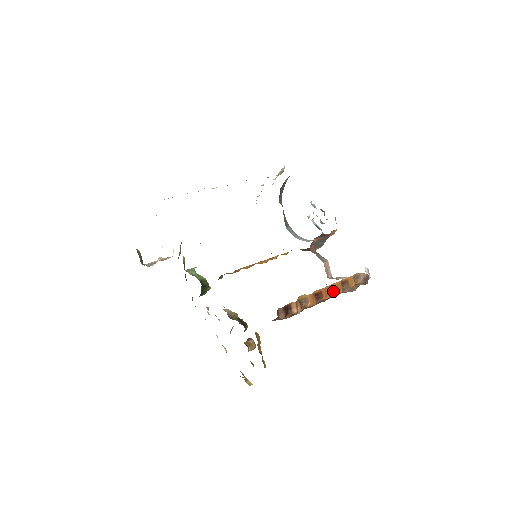
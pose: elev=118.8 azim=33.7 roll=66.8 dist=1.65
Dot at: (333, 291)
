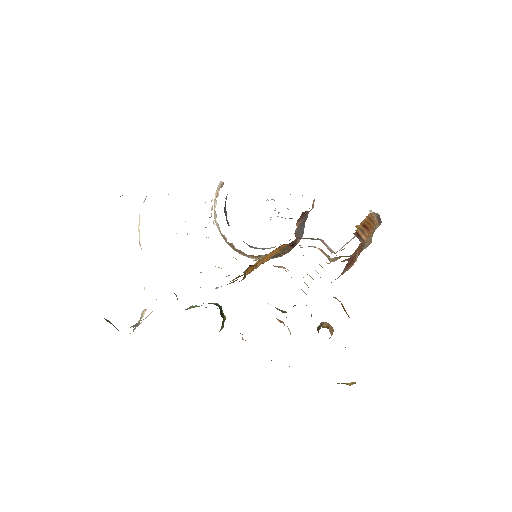
Dot at: occluded
